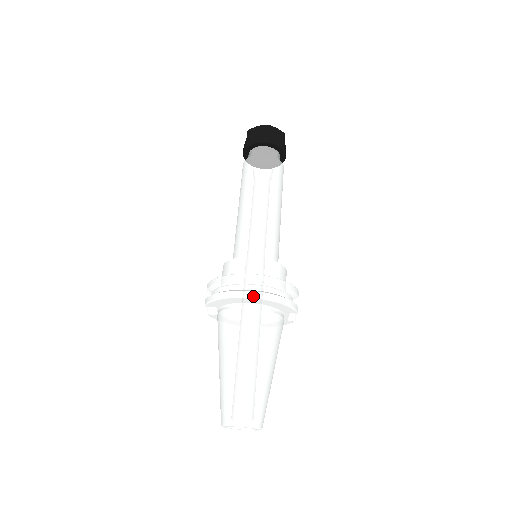
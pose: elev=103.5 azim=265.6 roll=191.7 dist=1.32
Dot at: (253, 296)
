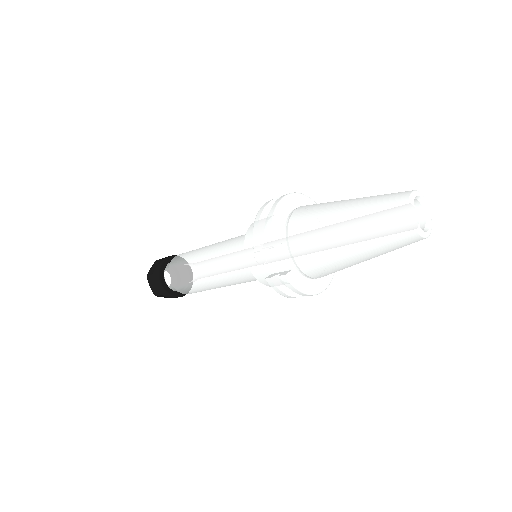
Dot at: (287, 194)
